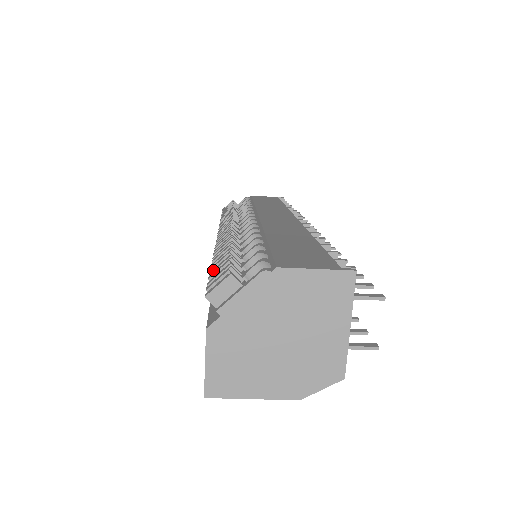
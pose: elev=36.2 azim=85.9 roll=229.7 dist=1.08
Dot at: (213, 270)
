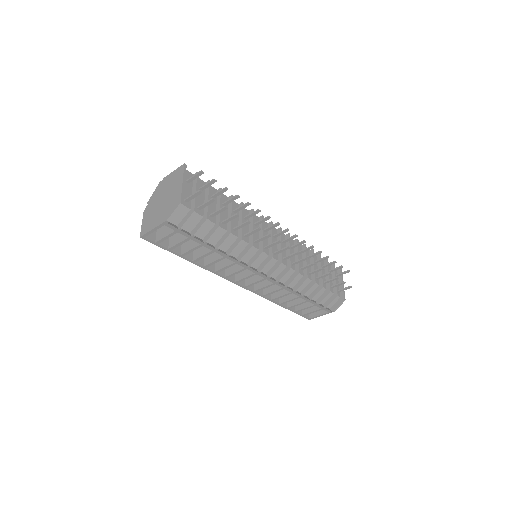
Dot at: occluded
